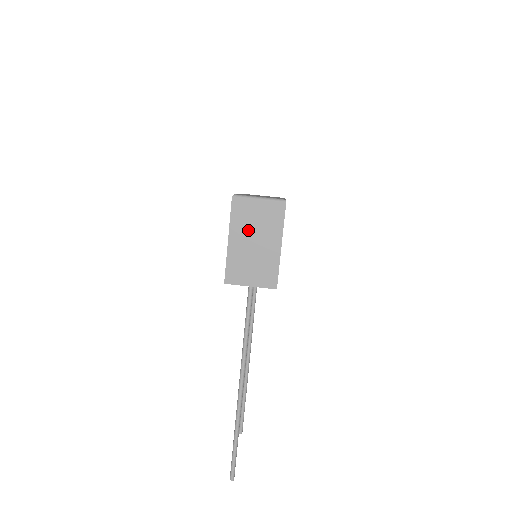
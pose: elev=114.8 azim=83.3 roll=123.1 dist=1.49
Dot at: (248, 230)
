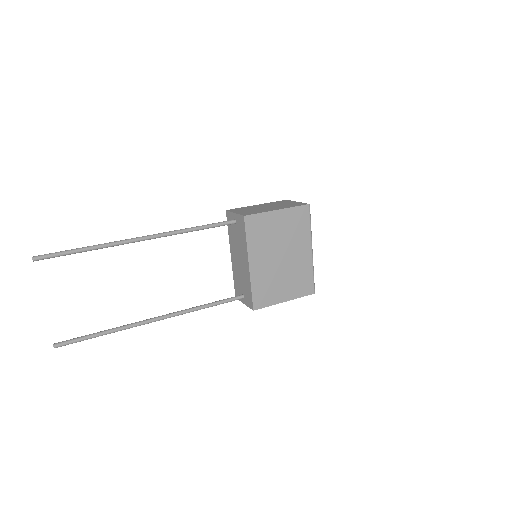
Dot at: (273, 205)
